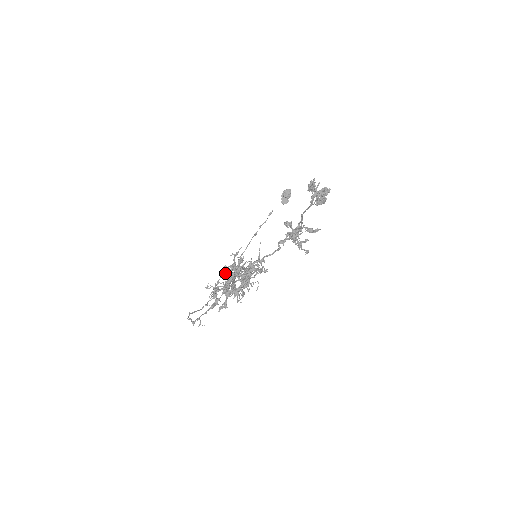
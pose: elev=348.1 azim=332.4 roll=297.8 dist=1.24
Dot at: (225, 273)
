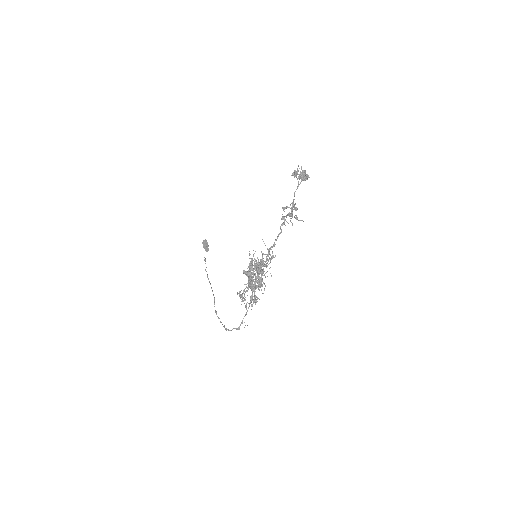
Dot at: (247, 274)
